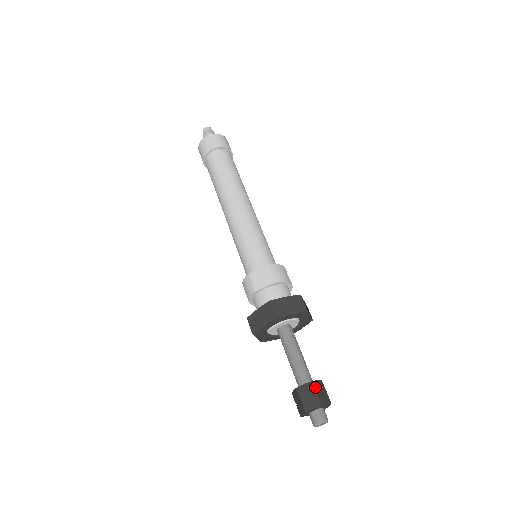
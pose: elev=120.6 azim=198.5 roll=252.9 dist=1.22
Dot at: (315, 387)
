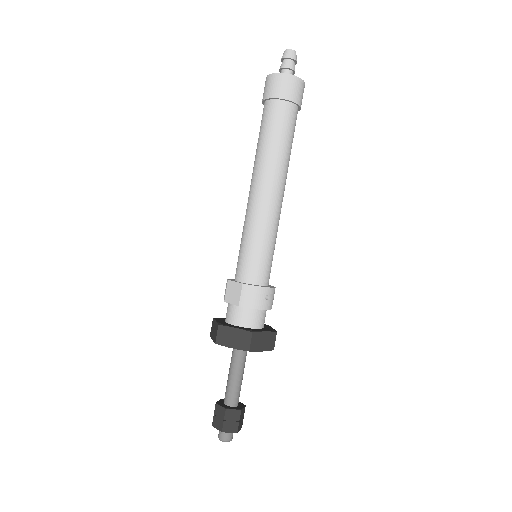
Dot at: (226, 415)
